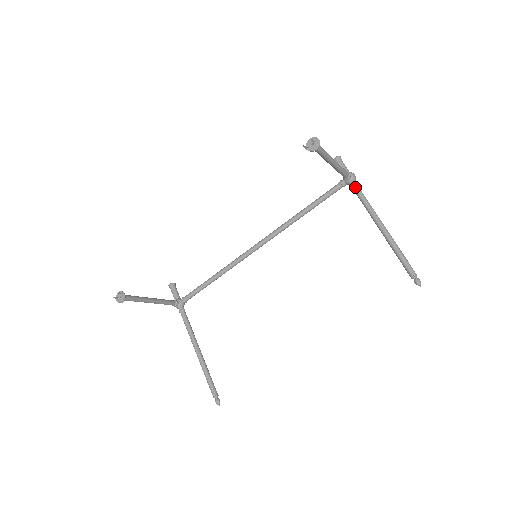
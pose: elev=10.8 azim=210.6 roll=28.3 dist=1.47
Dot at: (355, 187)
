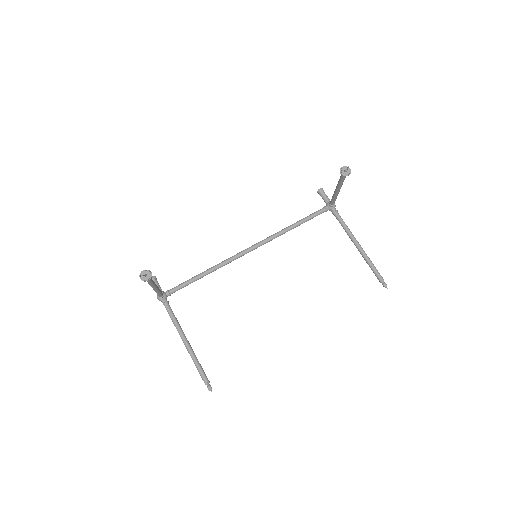
Dot at: (337, 213)
